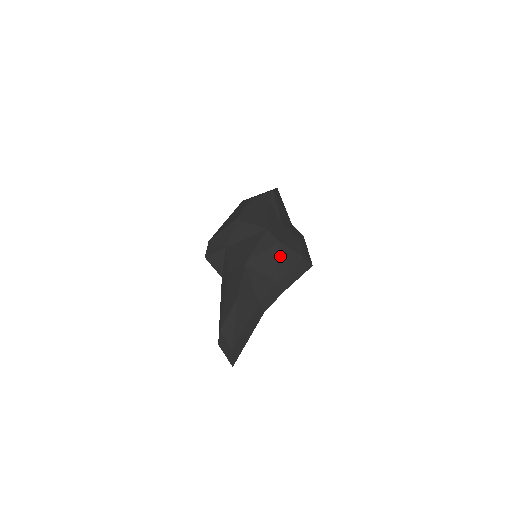
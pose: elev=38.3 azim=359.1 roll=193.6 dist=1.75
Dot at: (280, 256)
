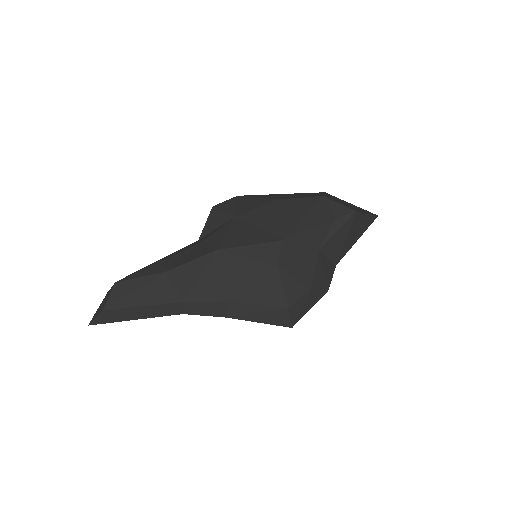
Dot at: (262, 280)
